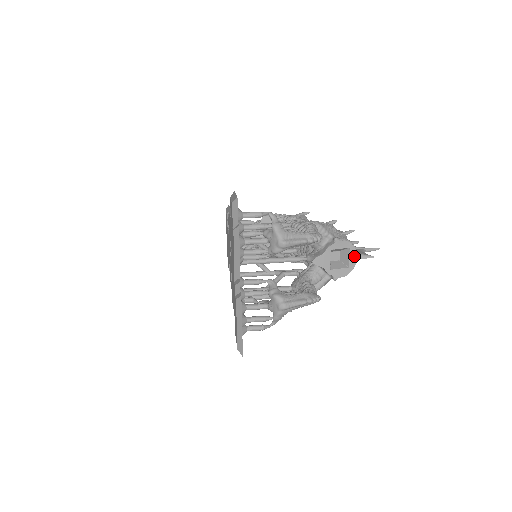
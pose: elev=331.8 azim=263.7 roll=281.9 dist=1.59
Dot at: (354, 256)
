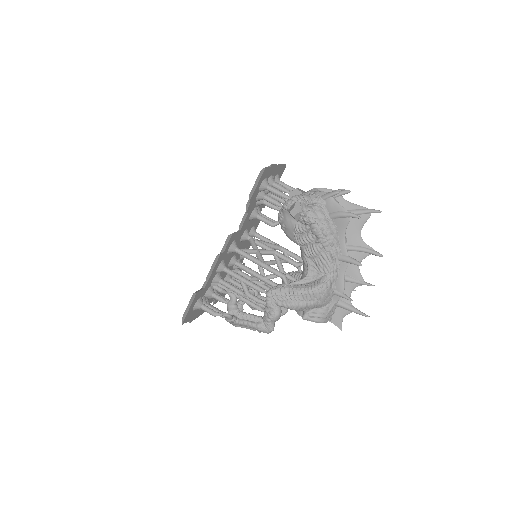
Dot at: occluded
